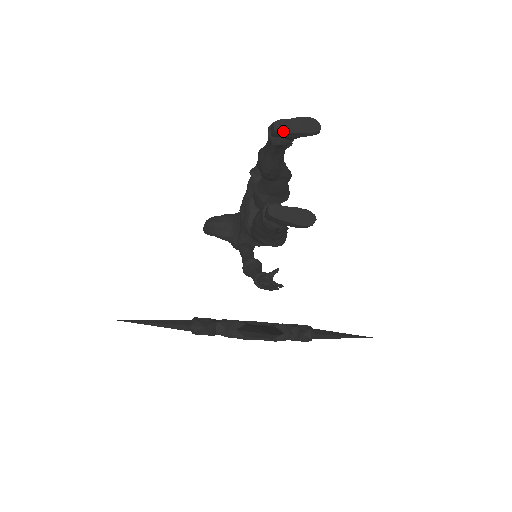
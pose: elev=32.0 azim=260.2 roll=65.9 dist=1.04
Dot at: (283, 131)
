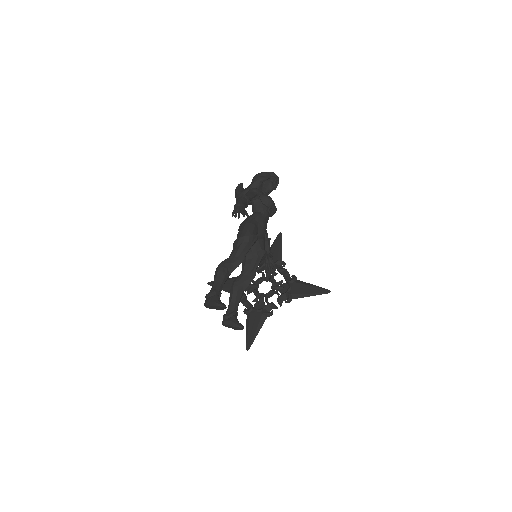
Dot at: (210, 308)
